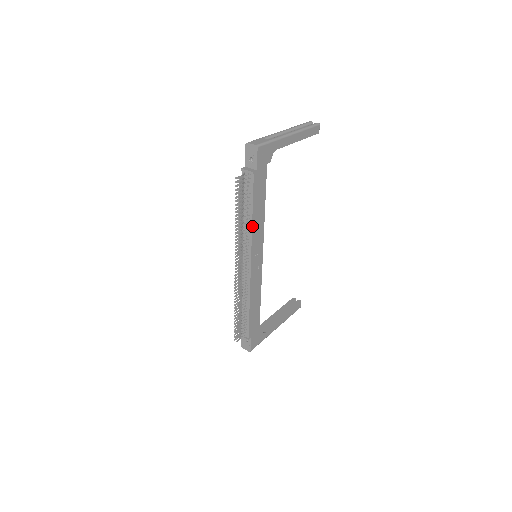
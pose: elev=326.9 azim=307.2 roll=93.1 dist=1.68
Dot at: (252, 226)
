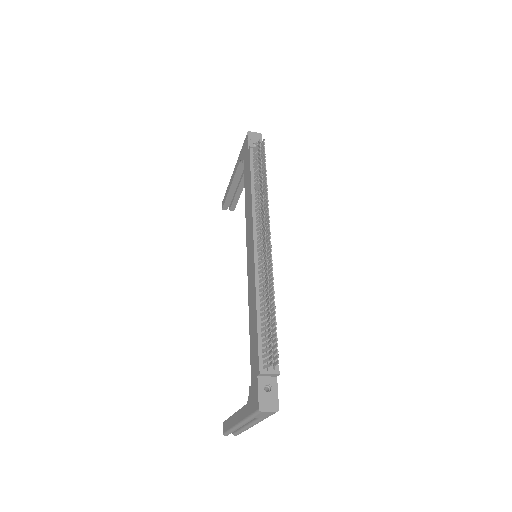
Dot at: occluded
